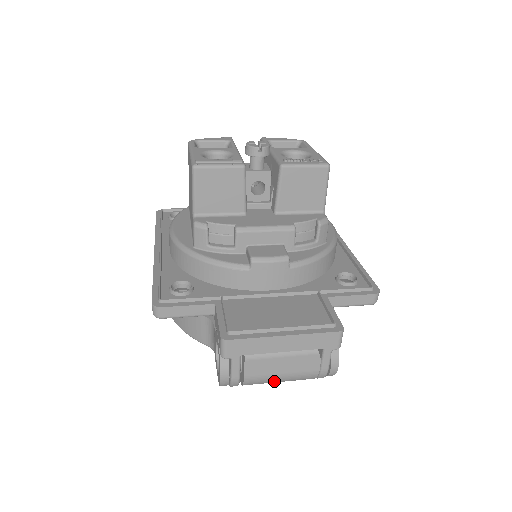
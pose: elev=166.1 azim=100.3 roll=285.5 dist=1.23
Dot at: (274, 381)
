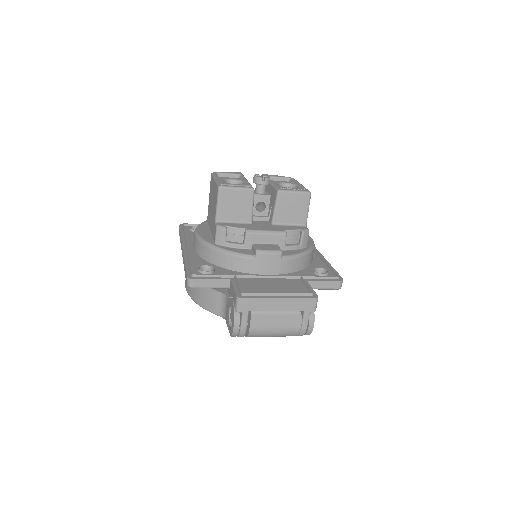
Dot at: (269, 334)
